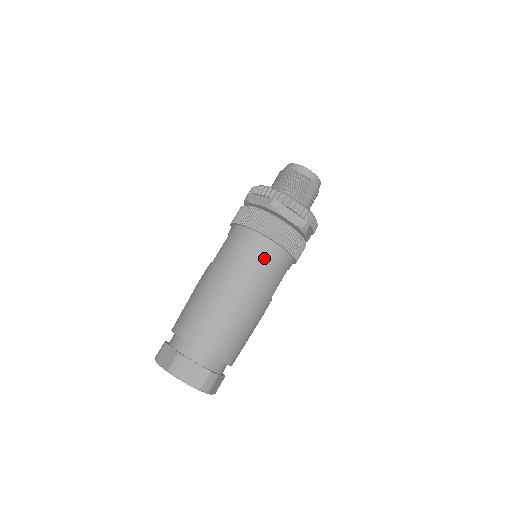
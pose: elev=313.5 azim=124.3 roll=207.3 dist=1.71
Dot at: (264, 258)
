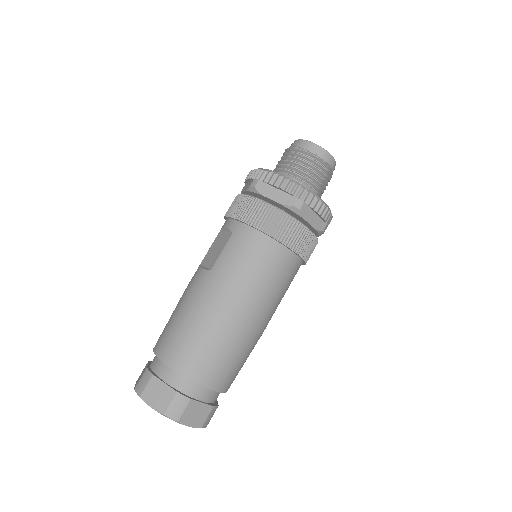
Dot at: (281, 272)
